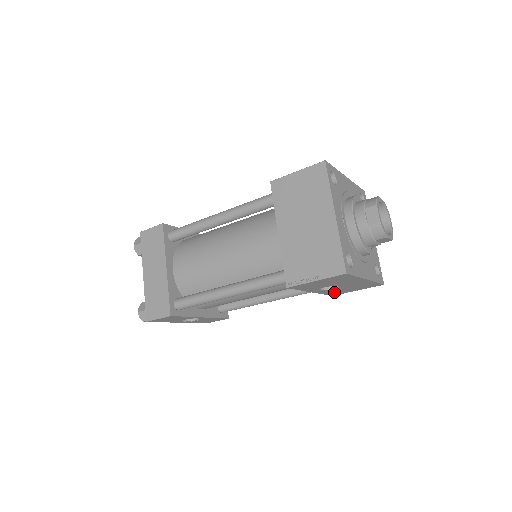
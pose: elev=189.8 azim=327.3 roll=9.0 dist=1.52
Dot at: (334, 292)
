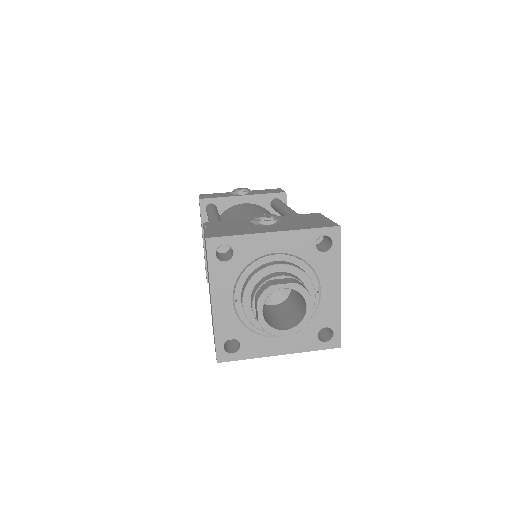
Dot at: occluded
